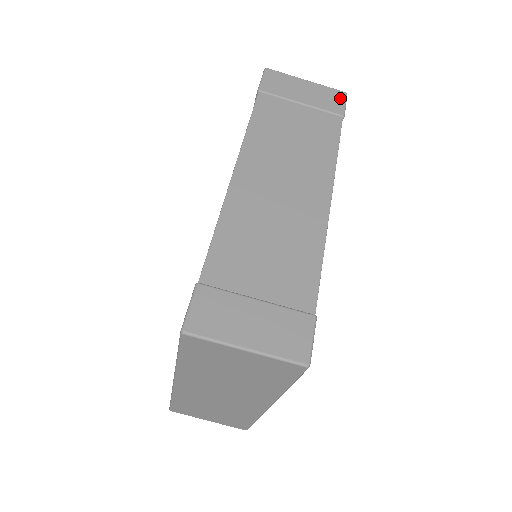
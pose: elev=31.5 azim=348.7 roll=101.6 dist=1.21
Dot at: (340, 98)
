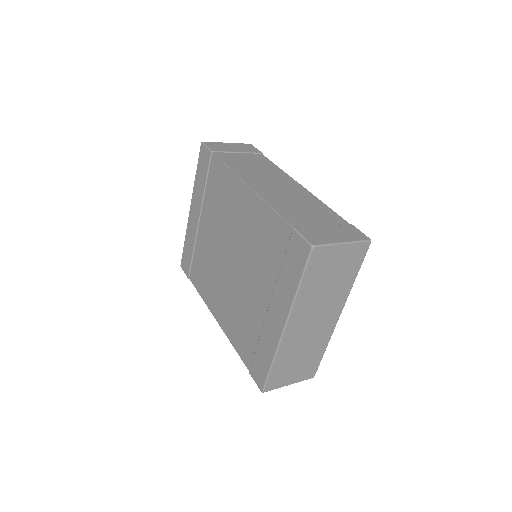
Dot at: (251, 146)
